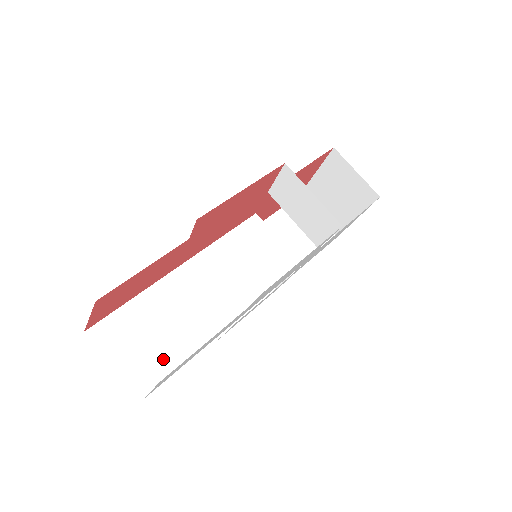
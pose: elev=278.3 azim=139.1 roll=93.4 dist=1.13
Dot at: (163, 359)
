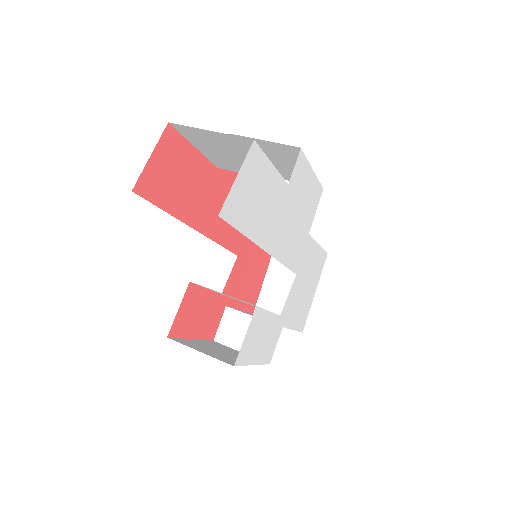
Dot at: occluded
